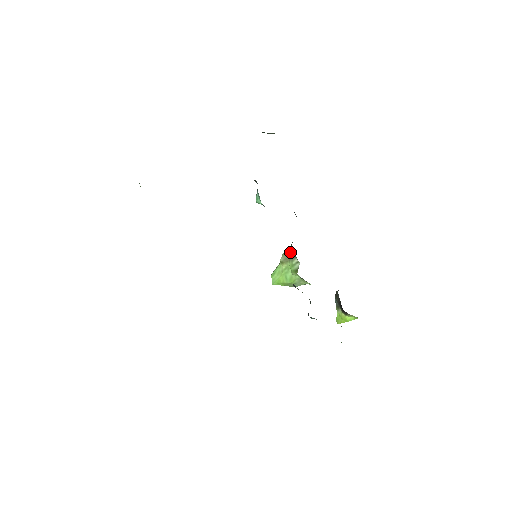
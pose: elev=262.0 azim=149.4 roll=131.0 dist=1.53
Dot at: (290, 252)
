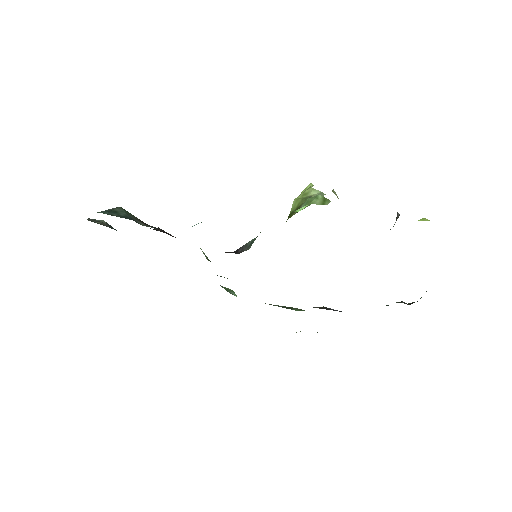
Dot at: occluded
